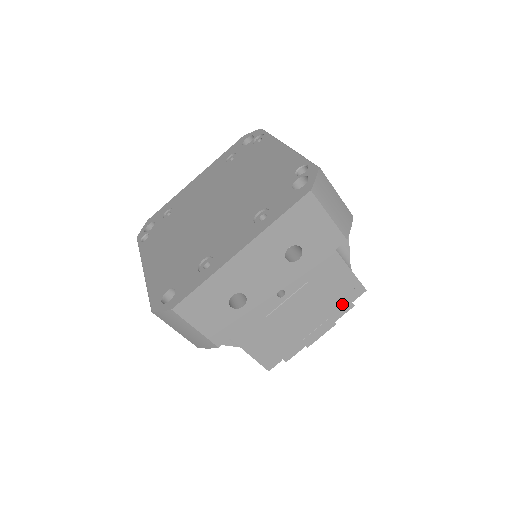
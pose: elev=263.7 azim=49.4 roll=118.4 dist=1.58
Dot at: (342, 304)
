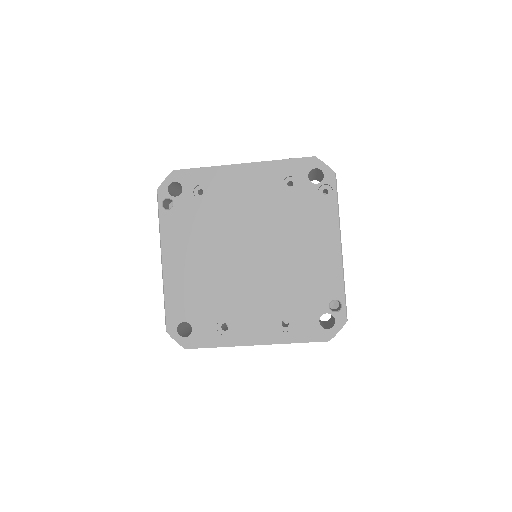
Dot at: occluded
